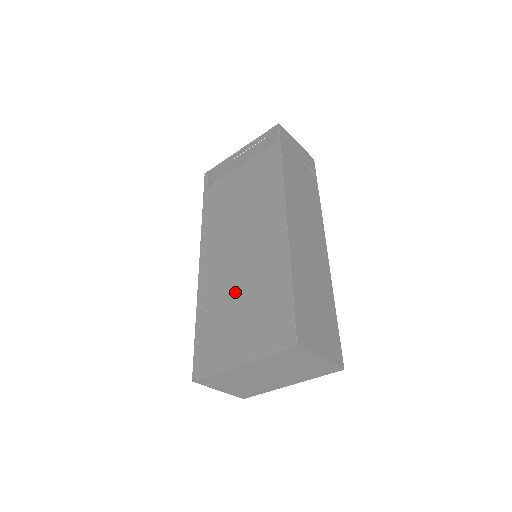
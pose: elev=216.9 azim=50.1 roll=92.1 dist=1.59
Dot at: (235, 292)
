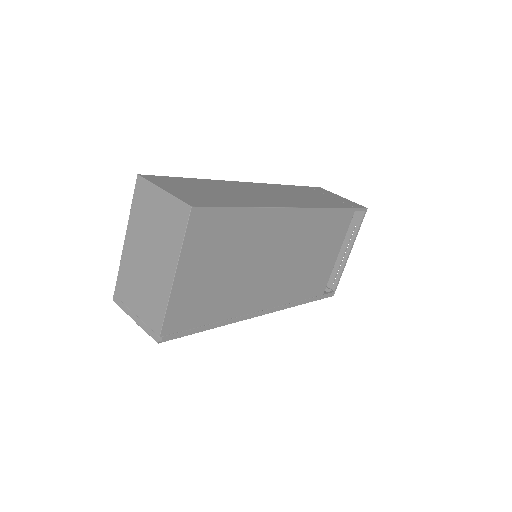
Dot at: occluded
